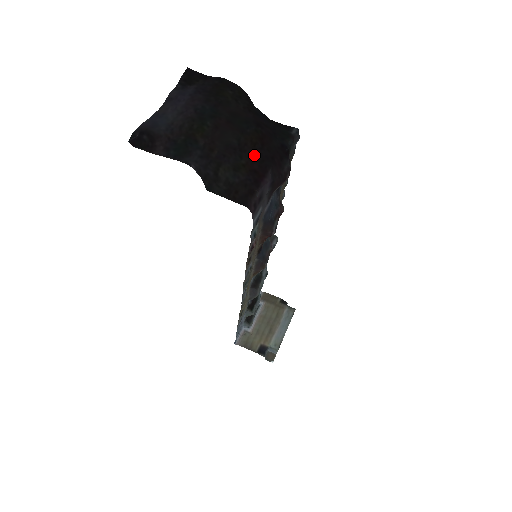
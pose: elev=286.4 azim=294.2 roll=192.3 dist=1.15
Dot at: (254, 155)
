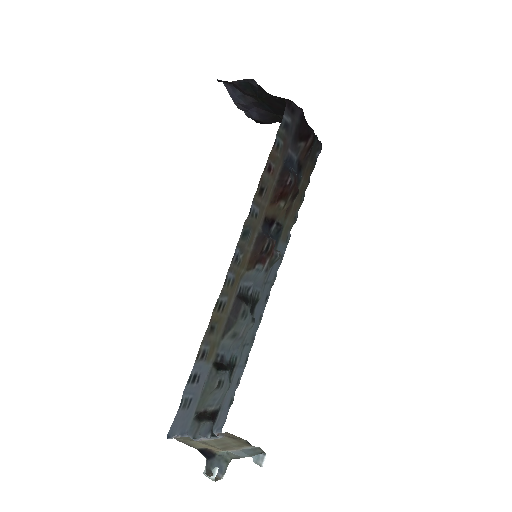
Dot at: occluded
